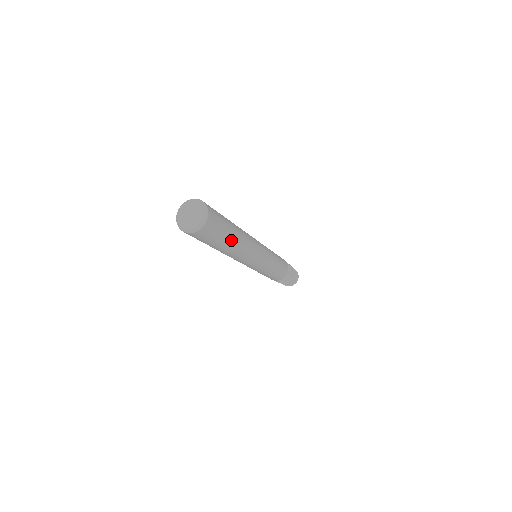
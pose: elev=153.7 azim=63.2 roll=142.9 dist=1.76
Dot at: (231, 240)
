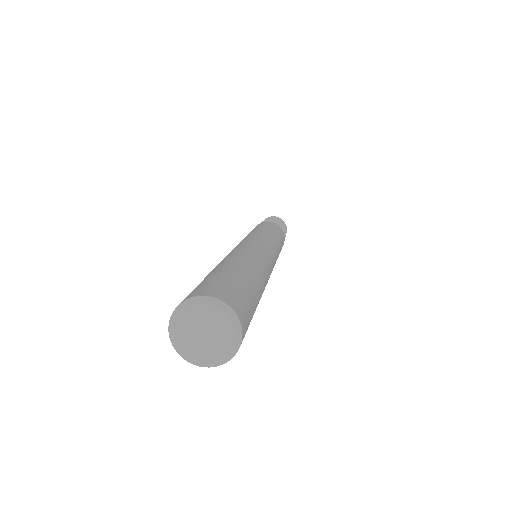
Dot at: occluded
